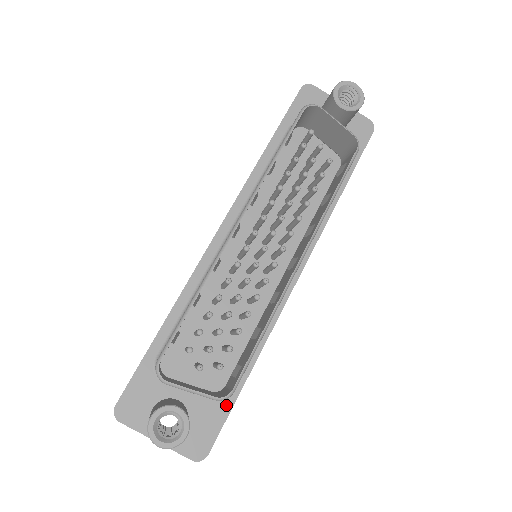
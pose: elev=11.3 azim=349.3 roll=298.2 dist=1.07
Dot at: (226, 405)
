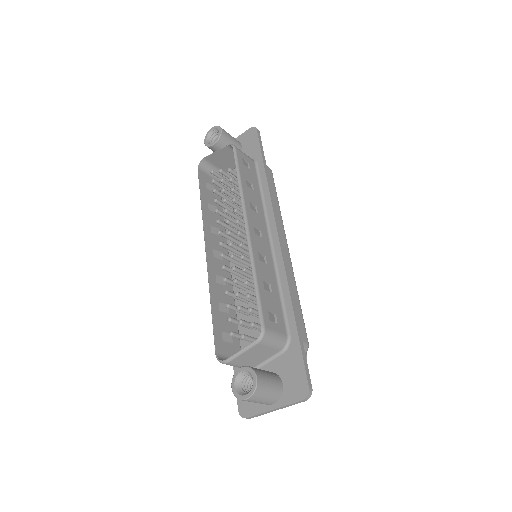
Dot at: (295, 347)
